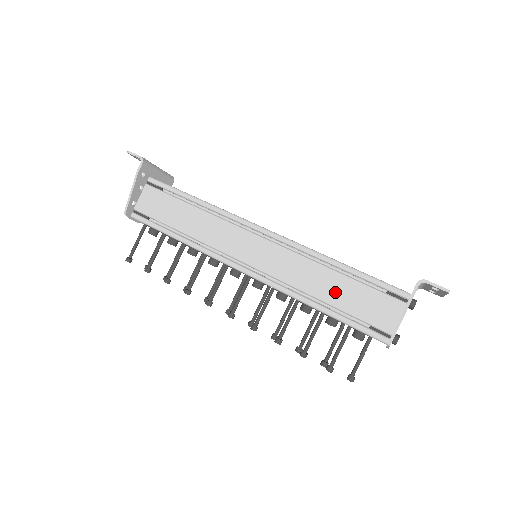
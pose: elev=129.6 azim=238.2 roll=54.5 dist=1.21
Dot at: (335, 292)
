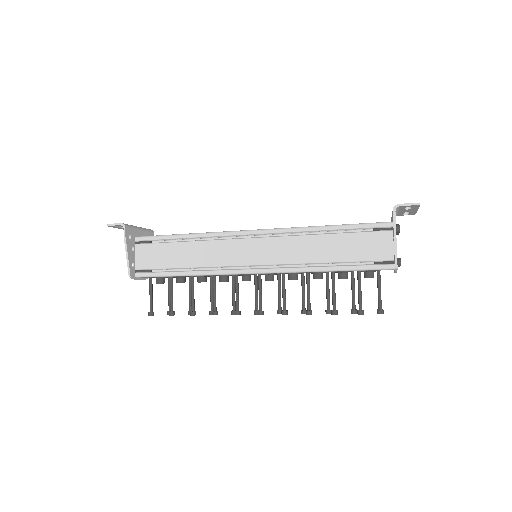
Dot at: (334, 250)
